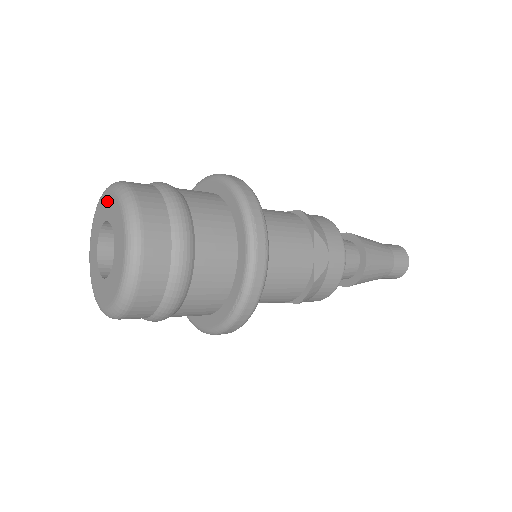
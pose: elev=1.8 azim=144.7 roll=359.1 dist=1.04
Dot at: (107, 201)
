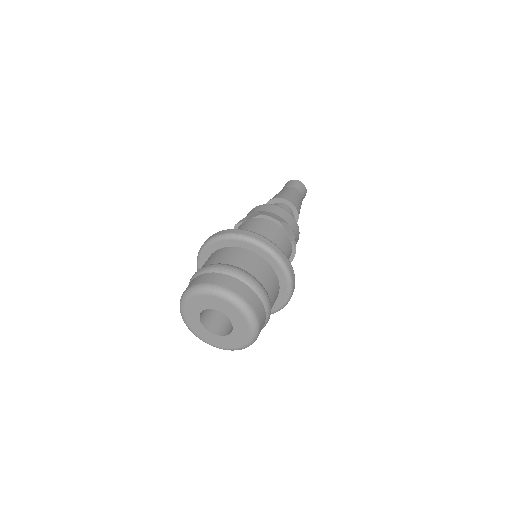
Dot at: (200, 300)
